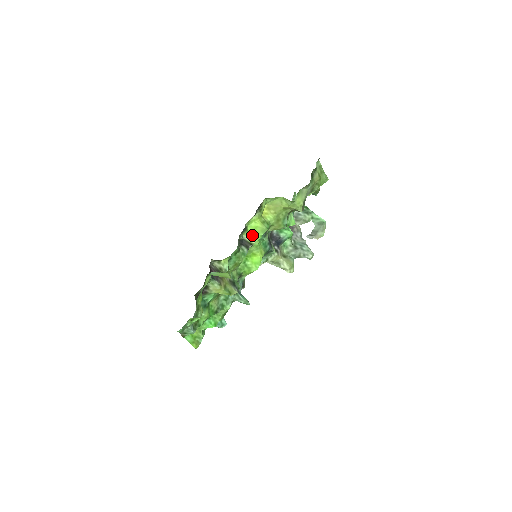
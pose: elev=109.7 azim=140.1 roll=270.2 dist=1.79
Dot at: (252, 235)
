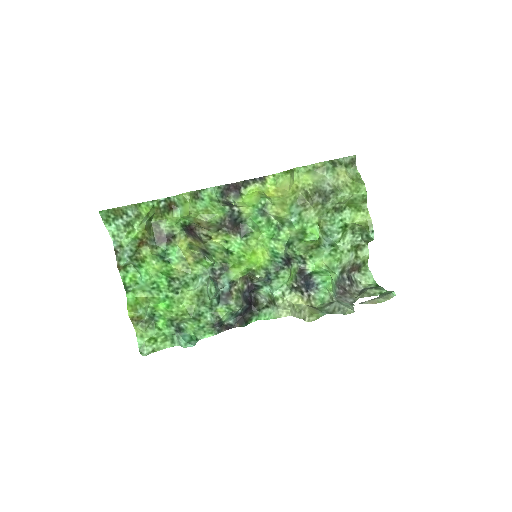
Dot at: (245, 204)
